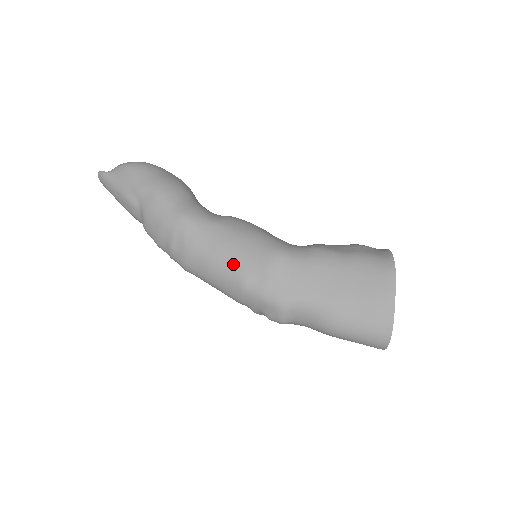
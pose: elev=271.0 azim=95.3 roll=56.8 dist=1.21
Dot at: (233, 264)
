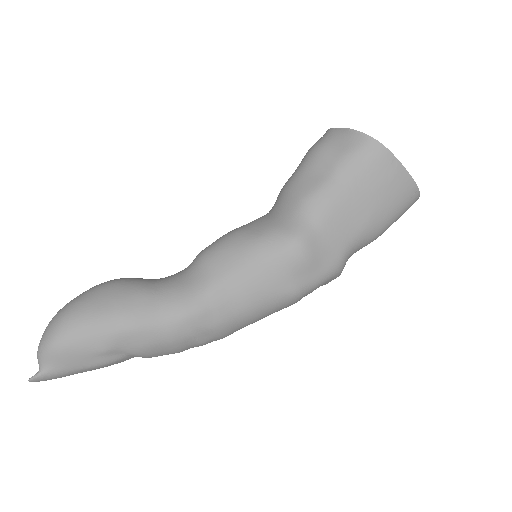
Dot at: (273, 294)
